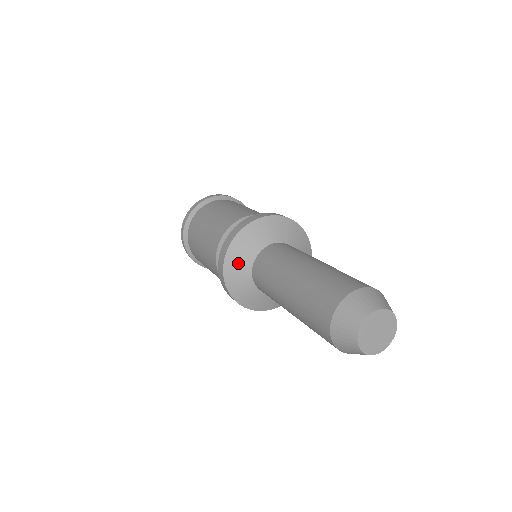
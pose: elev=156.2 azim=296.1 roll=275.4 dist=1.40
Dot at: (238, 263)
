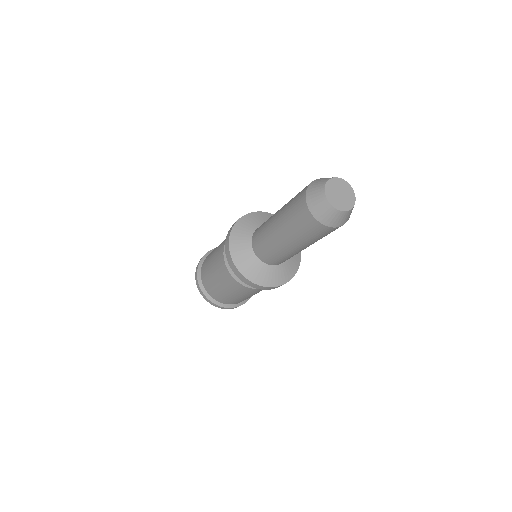
Dot at: (250, 267)
